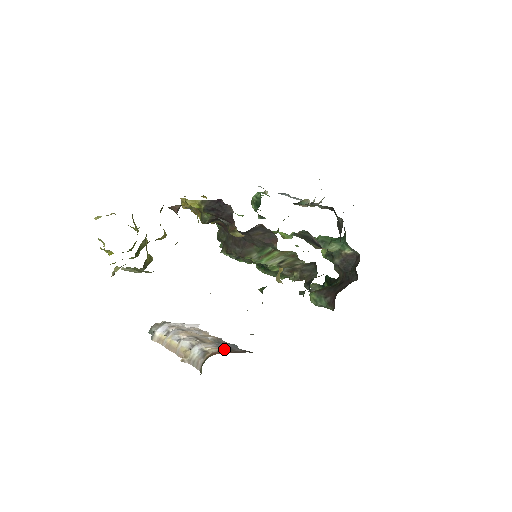
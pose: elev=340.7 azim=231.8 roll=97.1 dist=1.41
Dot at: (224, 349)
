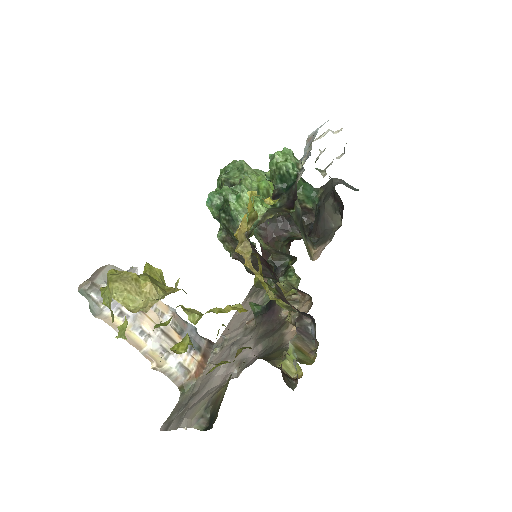
Dot at: (198, 356)
